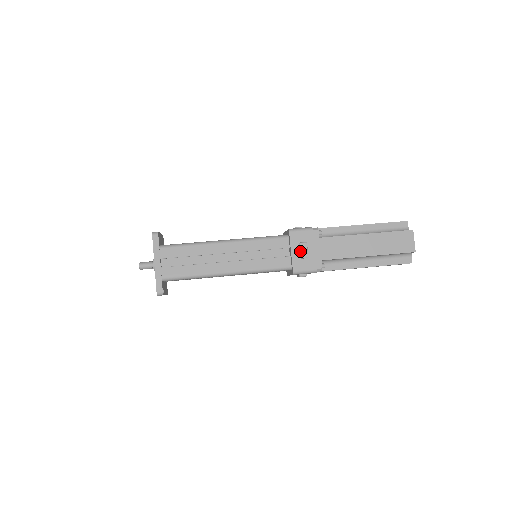
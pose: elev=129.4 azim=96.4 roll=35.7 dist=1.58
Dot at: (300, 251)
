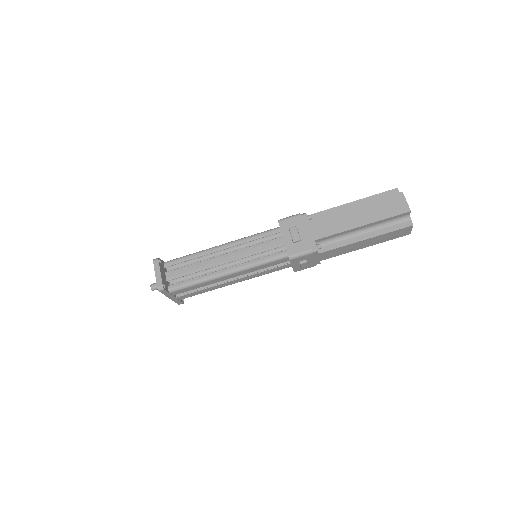
Dot at: (301, 267)
